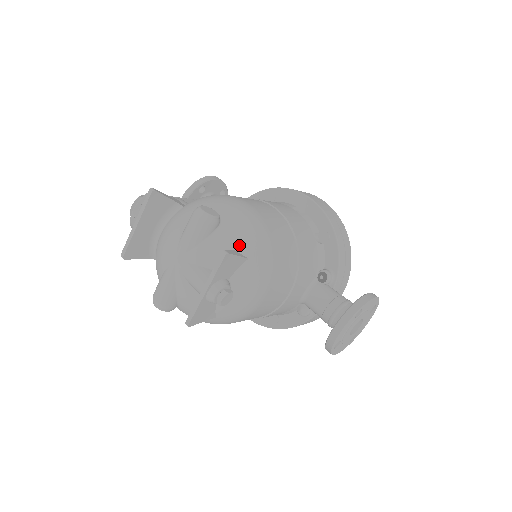
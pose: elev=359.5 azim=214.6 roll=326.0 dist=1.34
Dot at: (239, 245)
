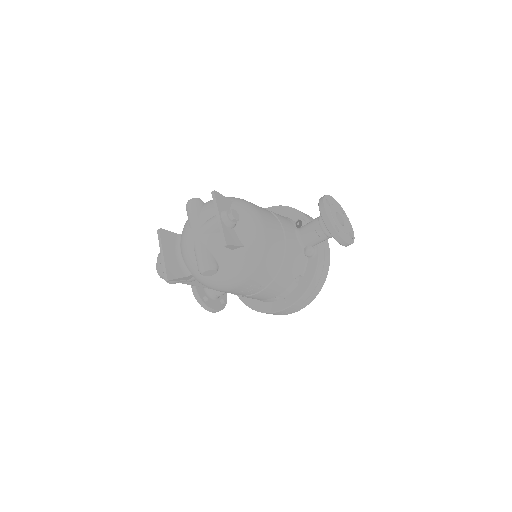
Dot at: occluded
